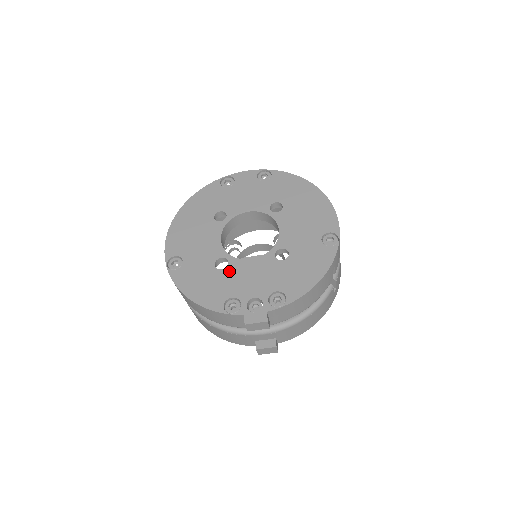
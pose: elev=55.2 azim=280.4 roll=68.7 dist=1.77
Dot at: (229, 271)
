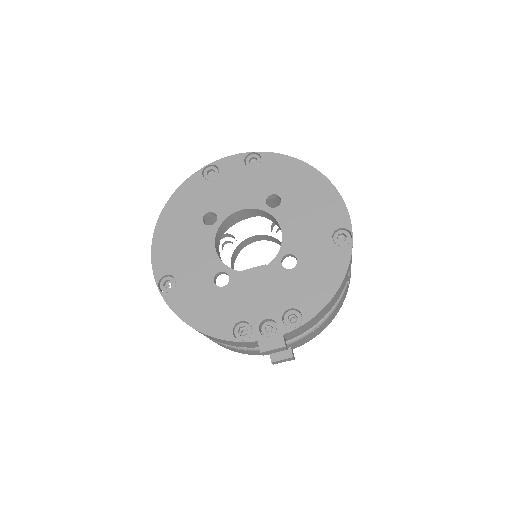
Dot at: (232, 288)
